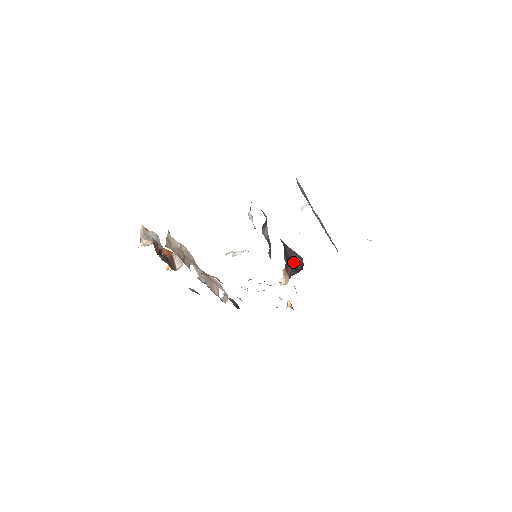
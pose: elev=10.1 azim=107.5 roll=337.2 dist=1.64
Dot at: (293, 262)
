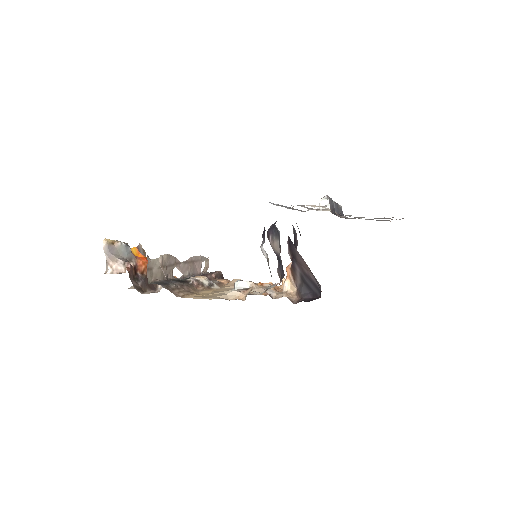
Dot at: (304, 275)
